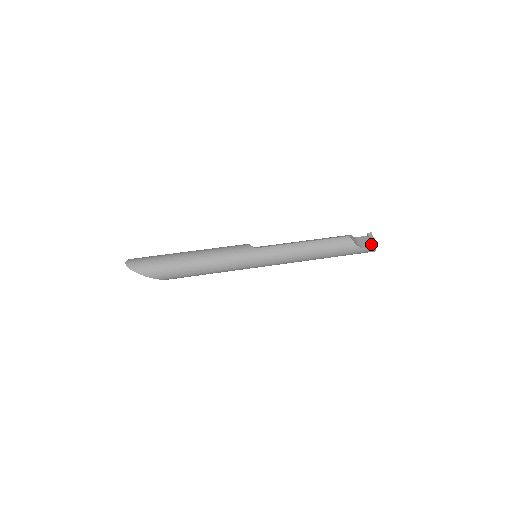
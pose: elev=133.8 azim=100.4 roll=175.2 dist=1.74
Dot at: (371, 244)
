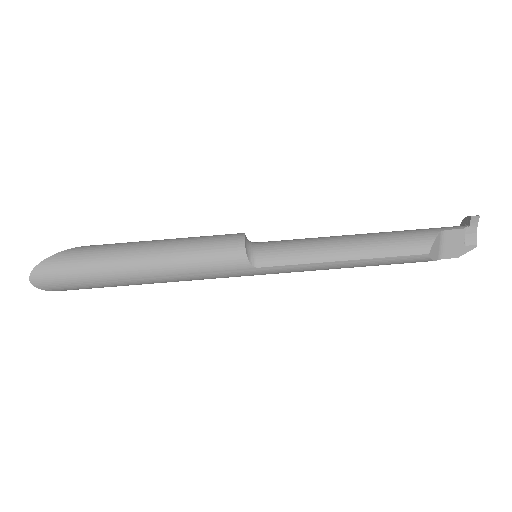
Dot at: (462, 251)
